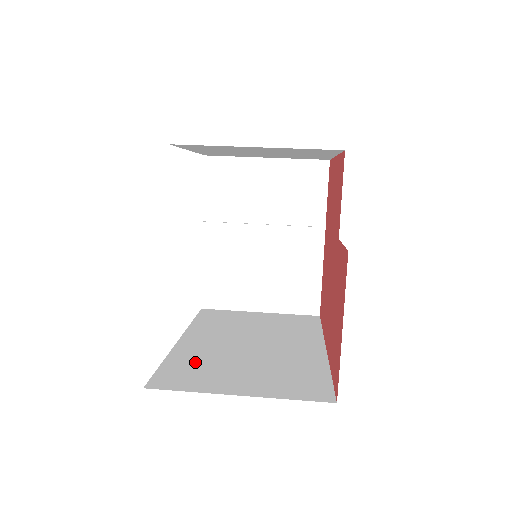
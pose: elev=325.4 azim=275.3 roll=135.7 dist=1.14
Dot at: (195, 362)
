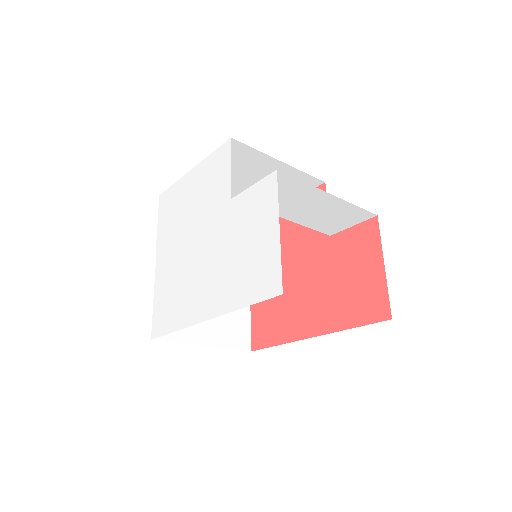
Dot at: occluded
